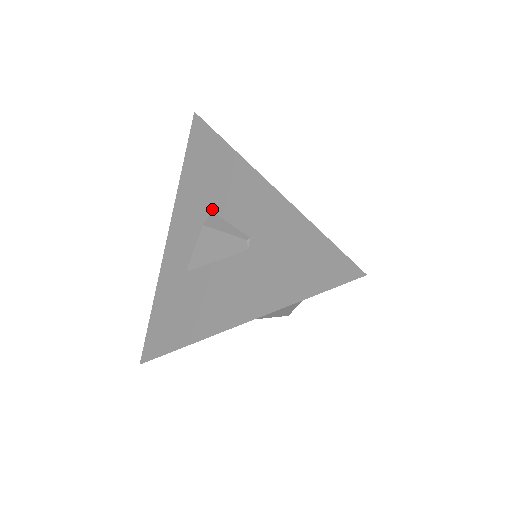
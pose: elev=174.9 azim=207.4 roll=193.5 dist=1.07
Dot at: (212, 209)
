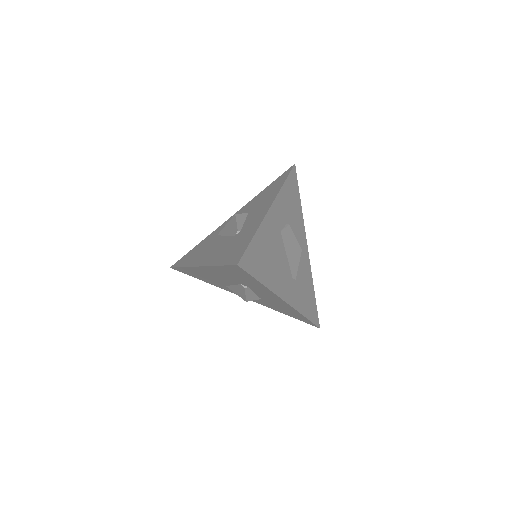
Dot at: (249, 212)
